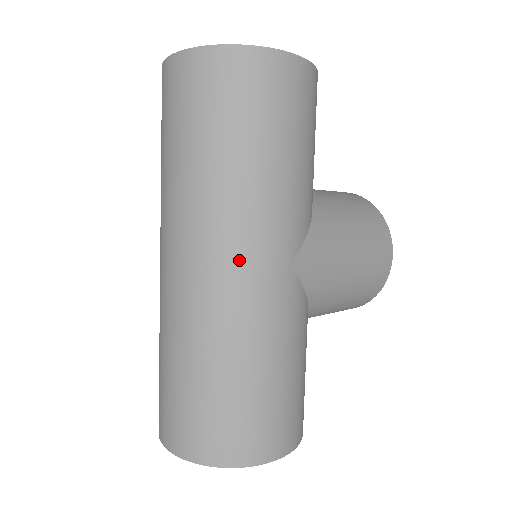
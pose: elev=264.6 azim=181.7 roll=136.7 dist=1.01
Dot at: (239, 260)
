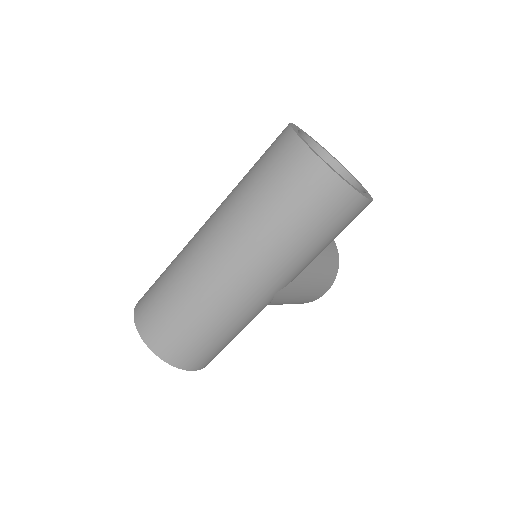
Dot at: (253, 281)
